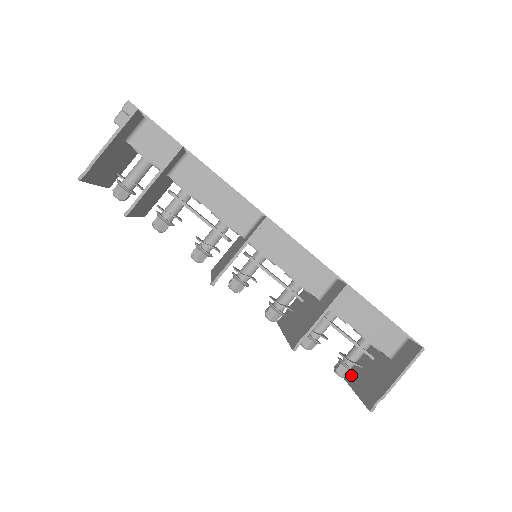
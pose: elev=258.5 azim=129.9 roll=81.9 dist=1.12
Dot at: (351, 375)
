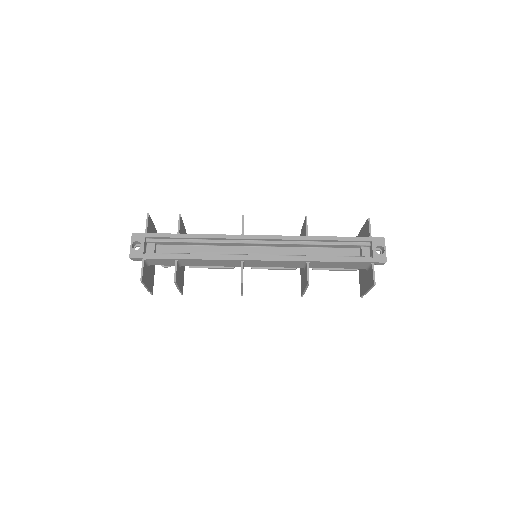
Dot at: occluded
